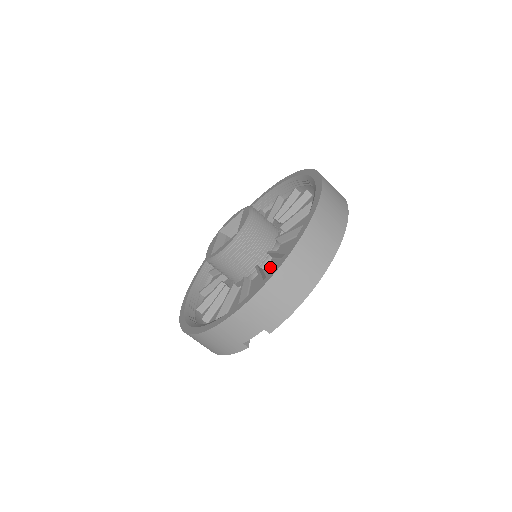
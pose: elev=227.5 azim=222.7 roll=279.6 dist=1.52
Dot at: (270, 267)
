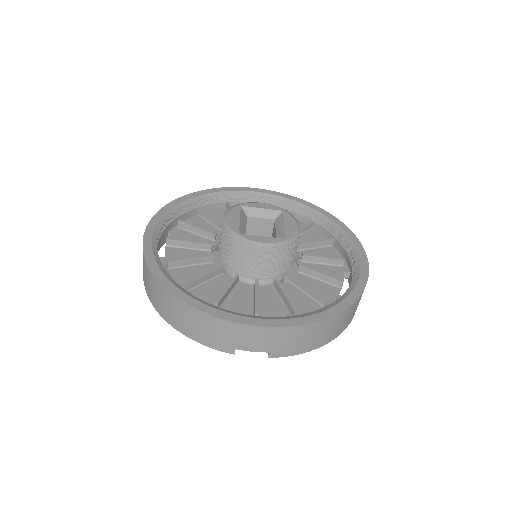
Dot at: (288, 290)
